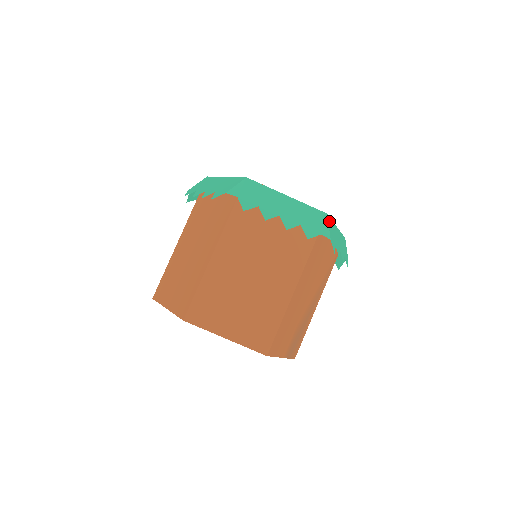
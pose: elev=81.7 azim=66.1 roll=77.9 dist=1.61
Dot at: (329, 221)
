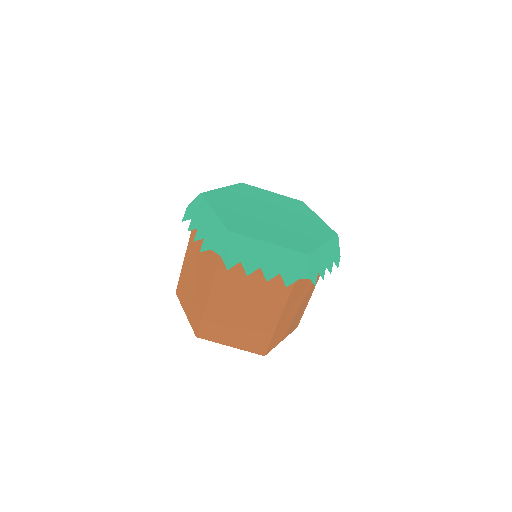
Dot at: (309, 258)
